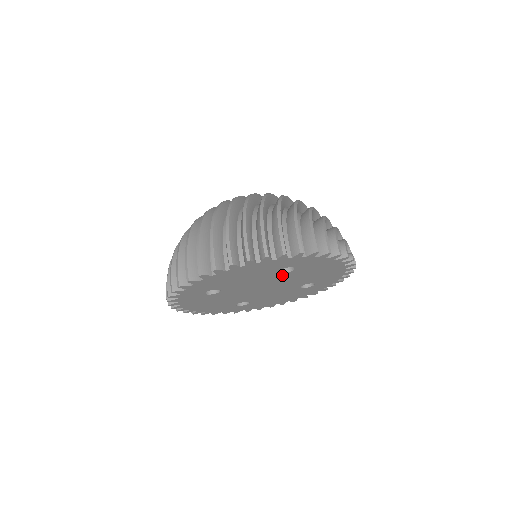
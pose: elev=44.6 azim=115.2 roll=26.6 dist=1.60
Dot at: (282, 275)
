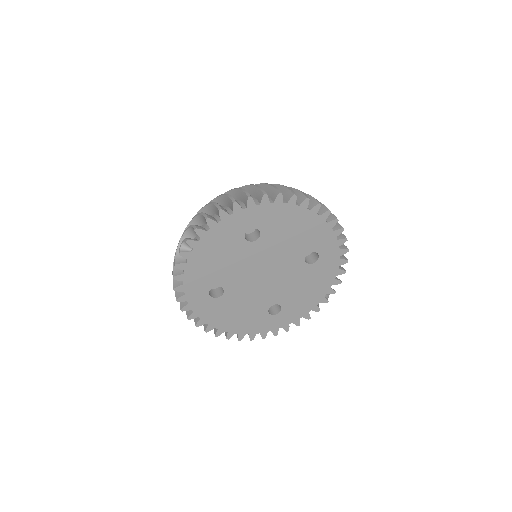
Dot at: (299, 264)
